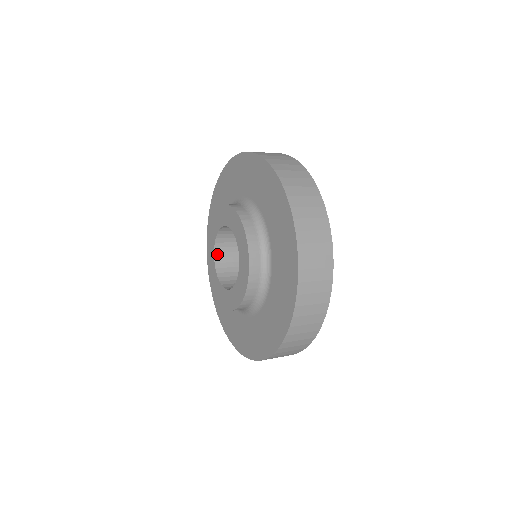
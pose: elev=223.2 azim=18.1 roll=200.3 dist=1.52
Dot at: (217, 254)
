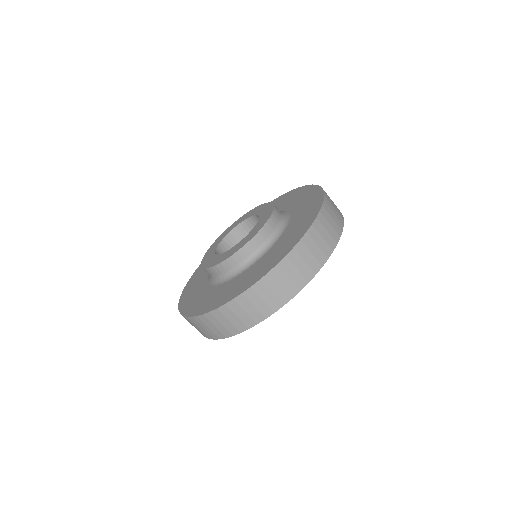
Dot at: (227, 239)
